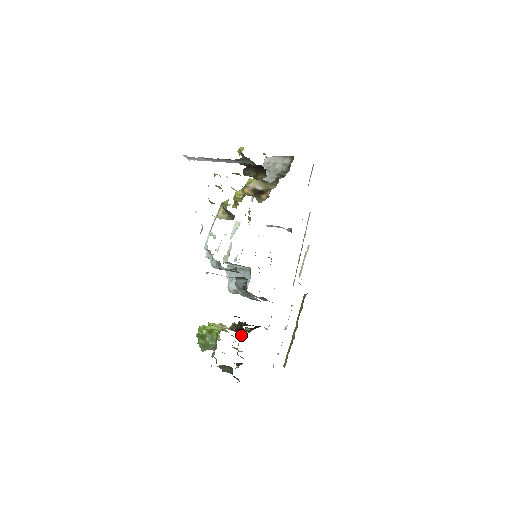
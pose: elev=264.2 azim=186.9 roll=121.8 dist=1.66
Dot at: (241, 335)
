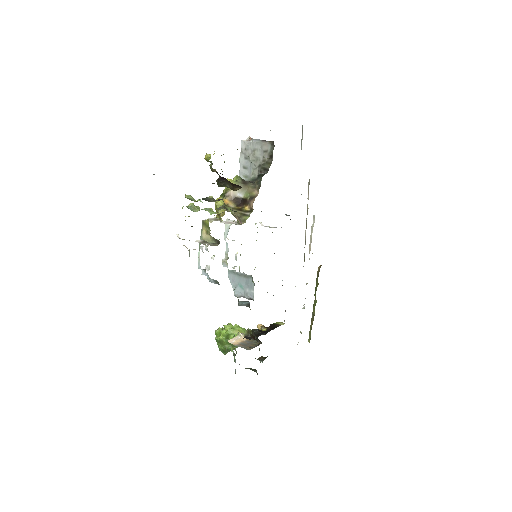
Dot at: occluded
